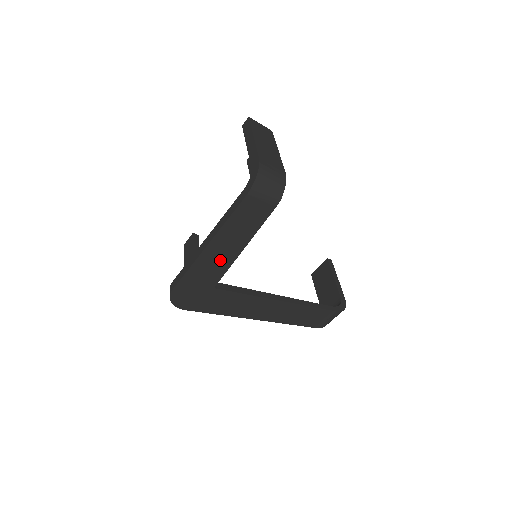
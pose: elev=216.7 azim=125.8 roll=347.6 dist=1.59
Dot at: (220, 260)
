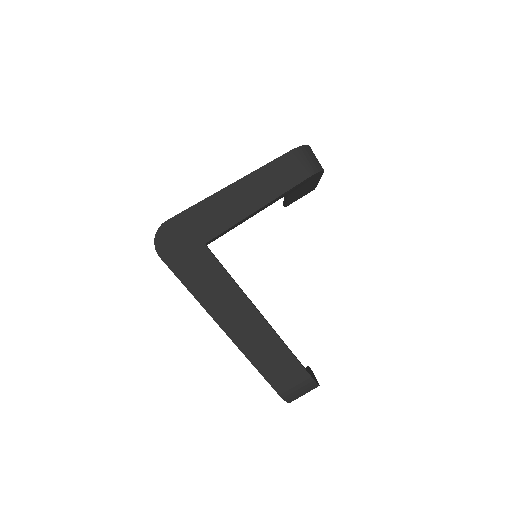
Dot at: (231, 210)
